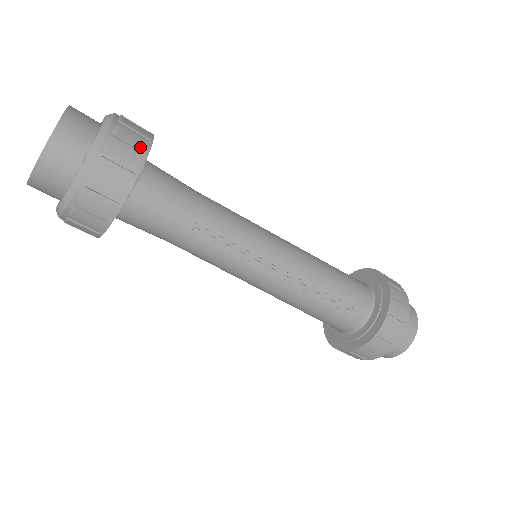
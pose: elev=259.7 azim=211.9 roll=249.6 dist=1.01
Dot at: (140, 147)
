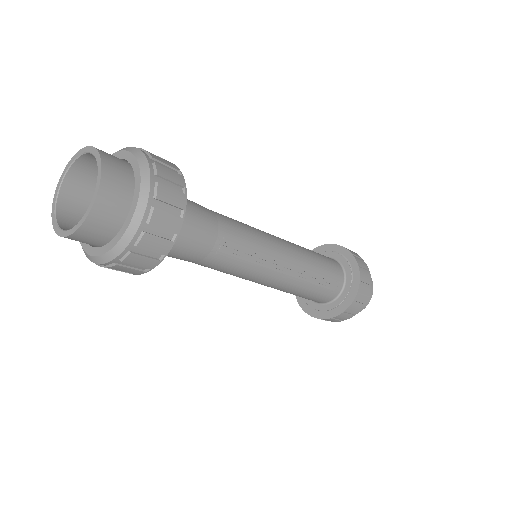
Dot at: (178, 181)
